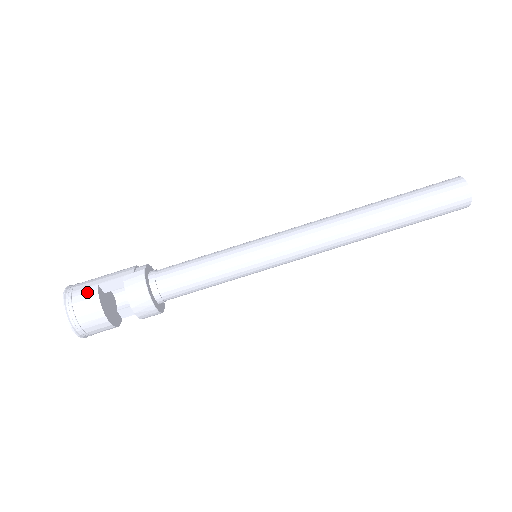
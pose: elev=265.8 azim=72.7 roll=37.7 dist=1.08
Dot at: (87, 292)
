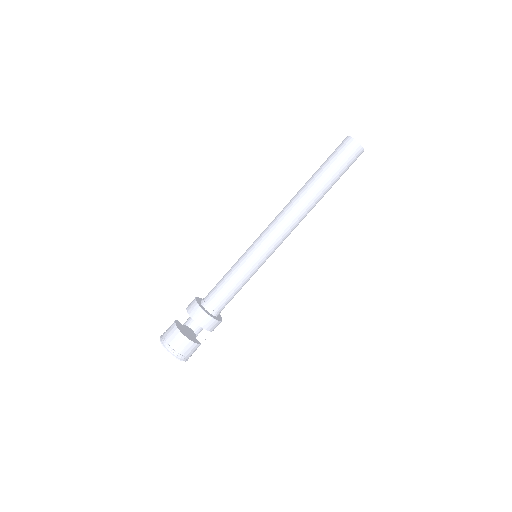
Dot at: (171, 325)
